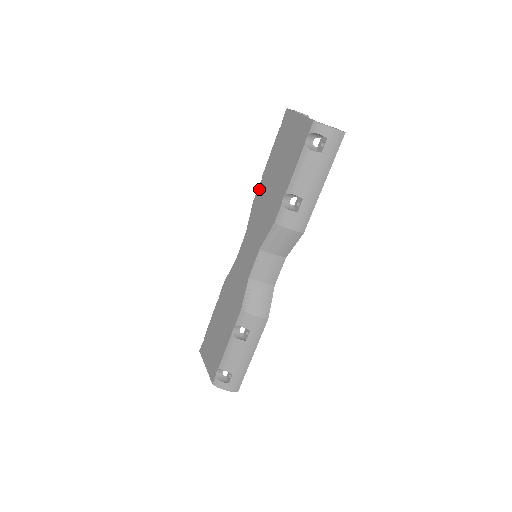
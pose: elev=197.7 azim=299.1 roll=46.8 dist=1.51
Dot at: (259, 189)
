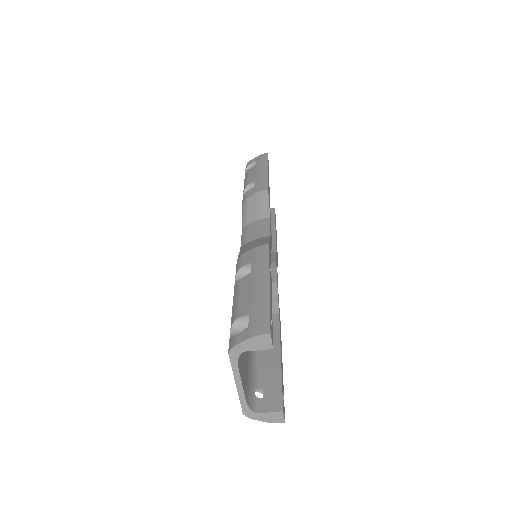
Dot at: occluded
